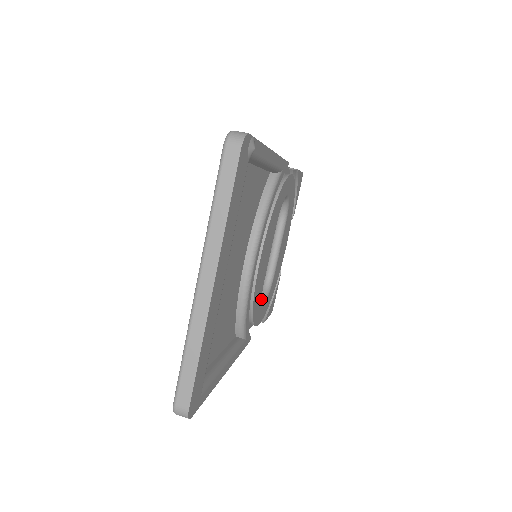
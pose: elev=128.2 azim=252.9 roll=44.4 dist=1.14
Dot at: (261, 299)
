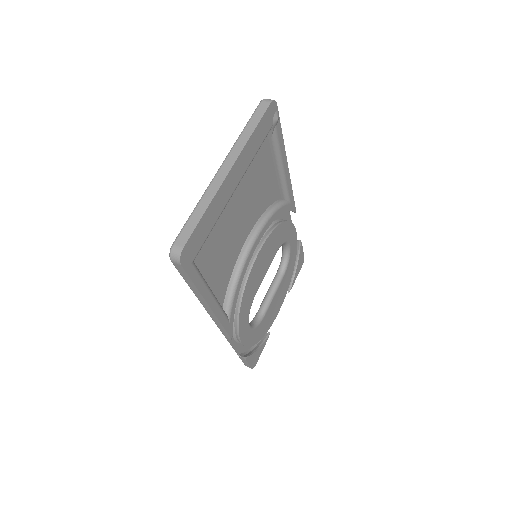
Dot at: occluded
